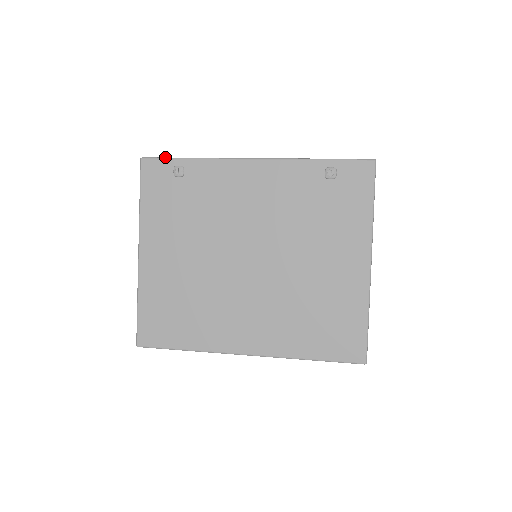
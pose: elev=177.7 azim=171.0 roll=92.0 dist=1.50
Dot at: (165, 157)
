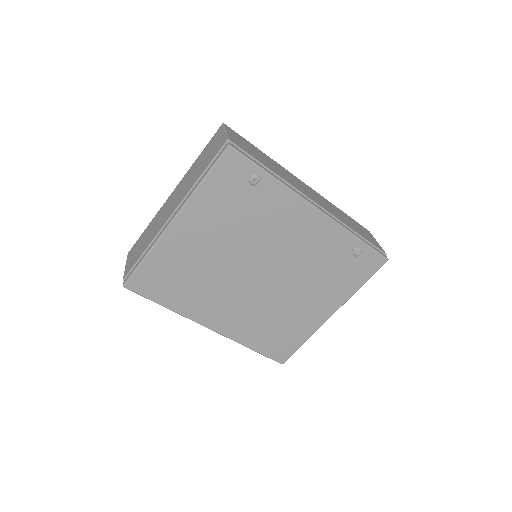
Dot at: (251, 159)
